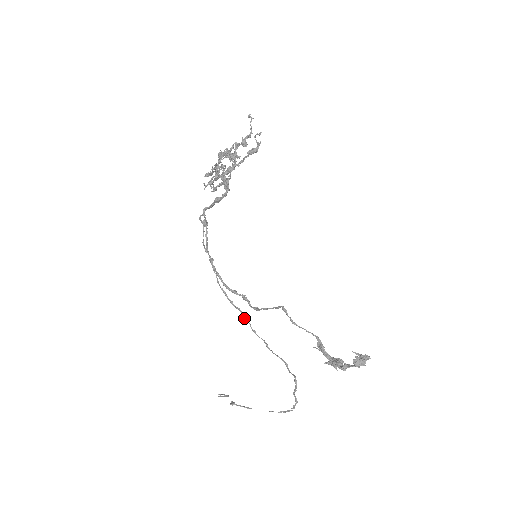
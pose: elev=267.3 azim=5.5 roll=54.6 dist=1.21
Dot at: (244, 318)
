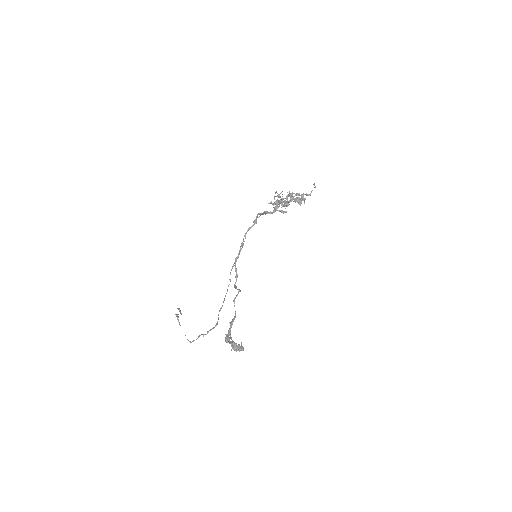
Dot at: occluded
